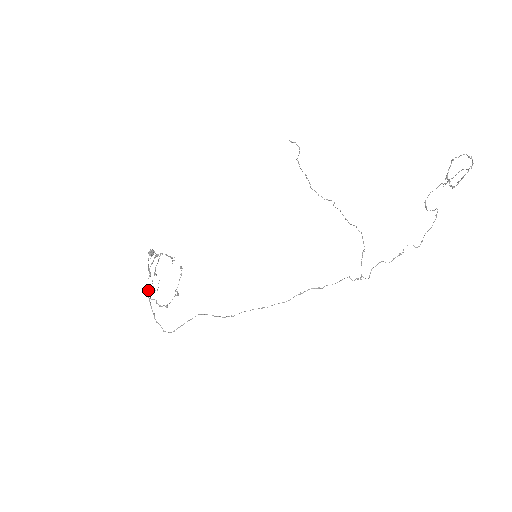
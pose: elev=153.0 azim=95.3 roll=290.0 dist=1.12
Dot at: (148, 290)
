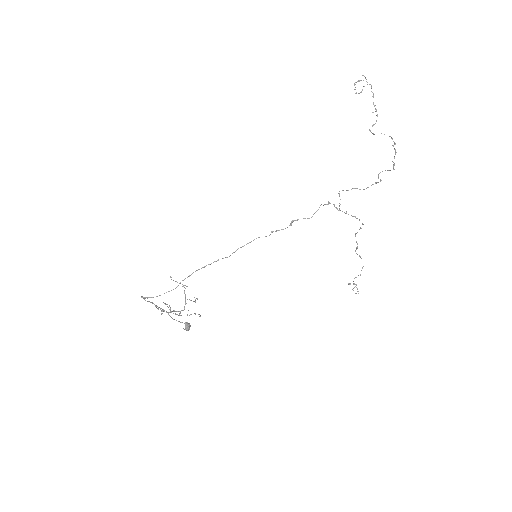
Dot at: (159, 307)
